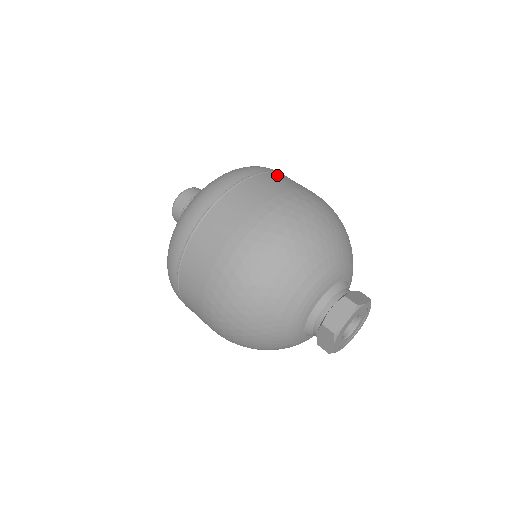
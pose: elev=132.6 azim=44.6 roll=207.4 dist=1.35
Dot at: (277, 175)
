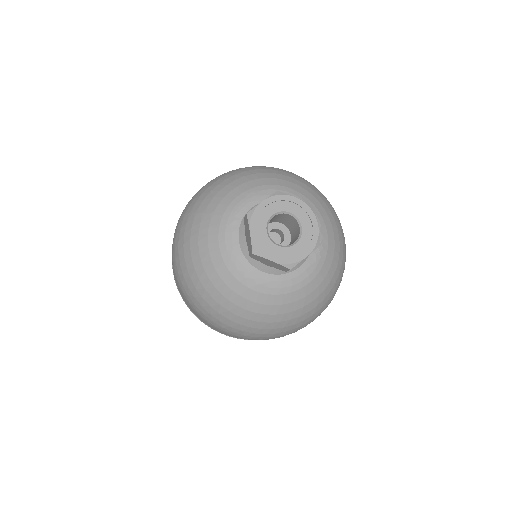
Dot at: occluded
